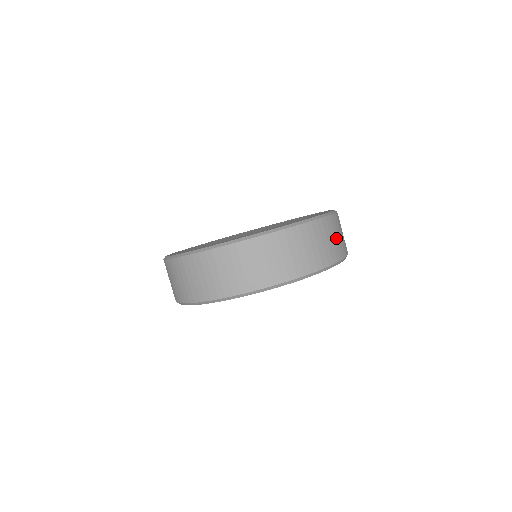
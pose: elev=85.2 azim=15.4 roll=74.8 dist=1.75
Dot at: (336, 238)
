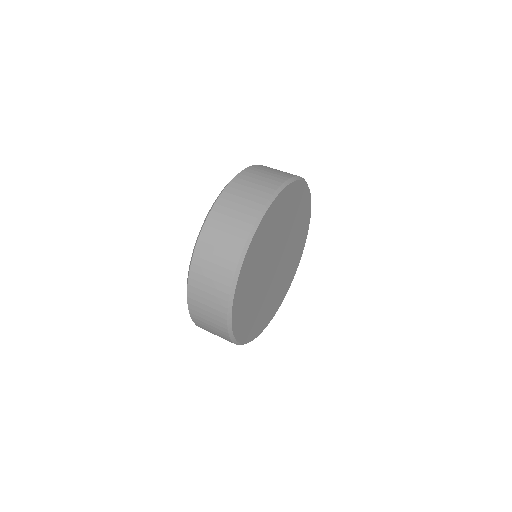
Dot at: occluded
